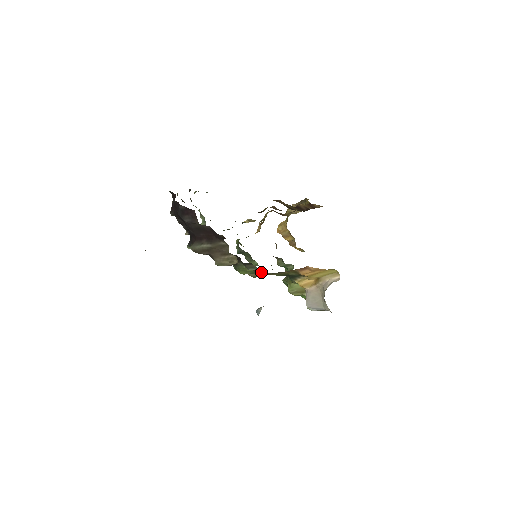
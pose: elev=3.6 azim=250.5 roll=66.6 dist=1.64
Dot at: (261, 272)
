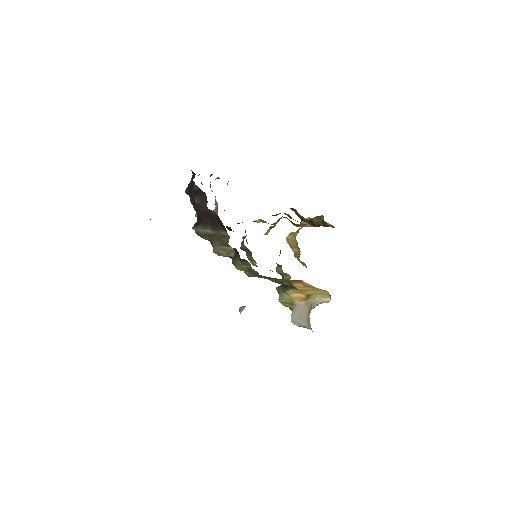
Dot at: (254, 272)
